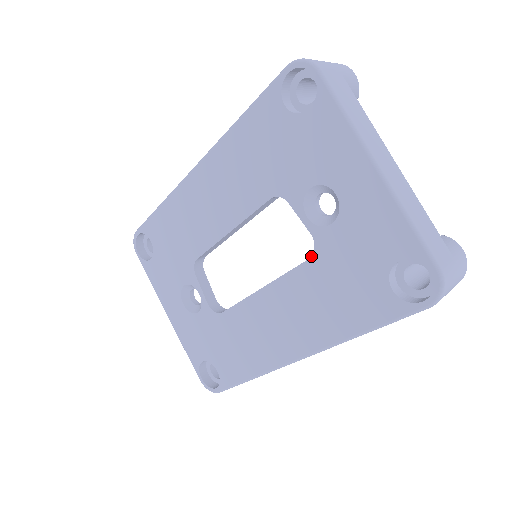
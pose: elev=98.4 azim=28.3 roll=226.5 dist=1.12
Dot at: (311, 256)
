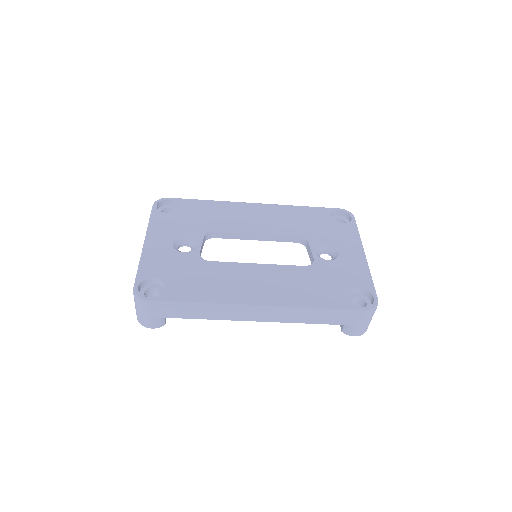
Dot at: occluded
